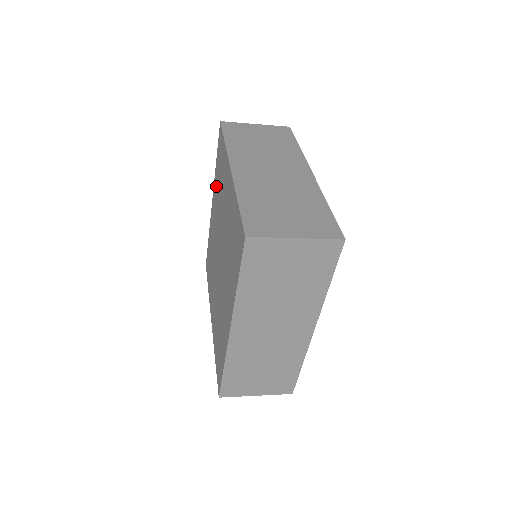
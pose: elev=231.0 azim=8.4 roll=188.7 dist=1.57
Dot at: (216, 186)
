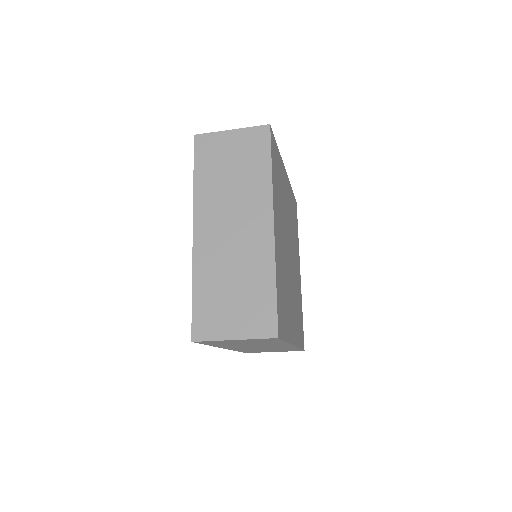
Dot at: occluded
